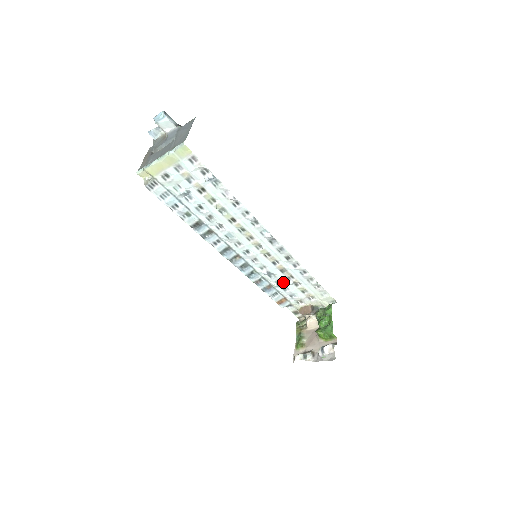
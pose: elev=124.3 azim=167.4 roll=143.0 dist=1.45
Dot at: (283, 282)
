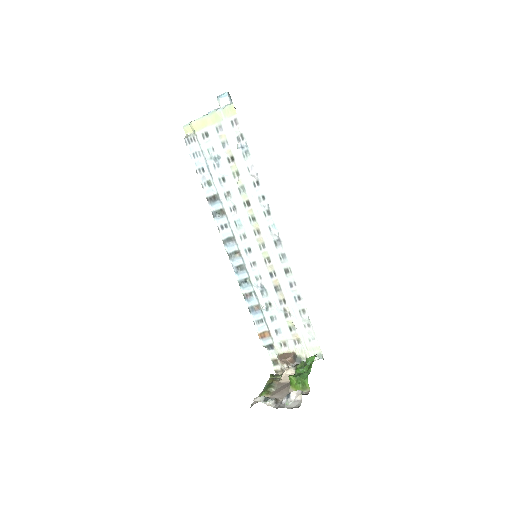
Dot at: (273, 306)
